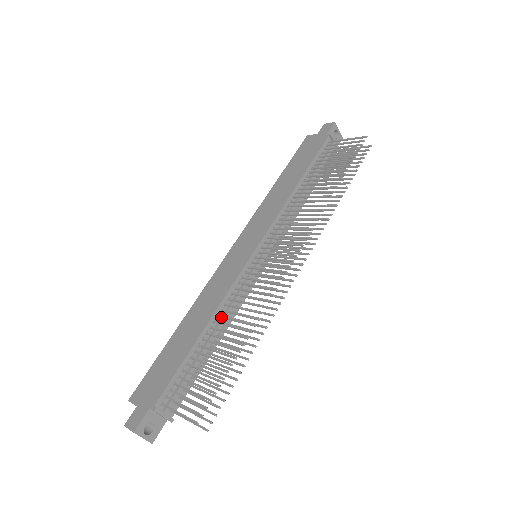
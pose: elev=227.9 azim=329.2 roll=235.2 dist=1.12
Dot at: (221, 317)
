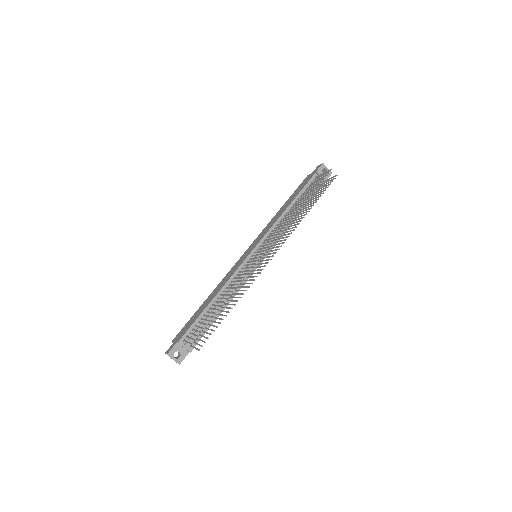
Dot at: (224, 291)
